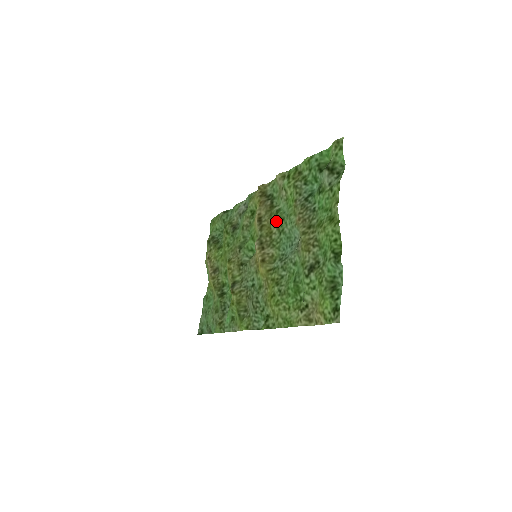
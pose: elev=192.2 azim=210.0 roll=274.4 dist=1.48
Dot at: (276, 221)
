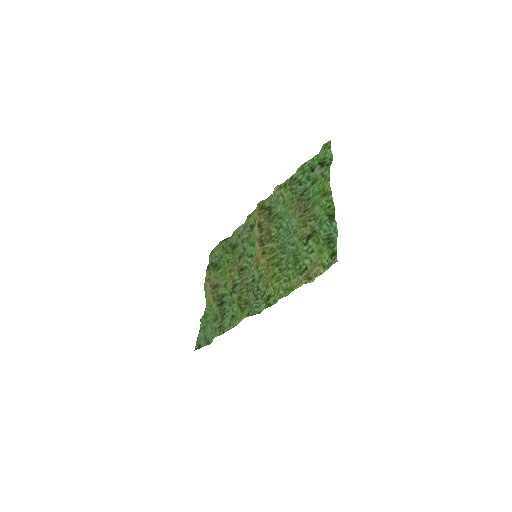
Dot at: (274, 222)
